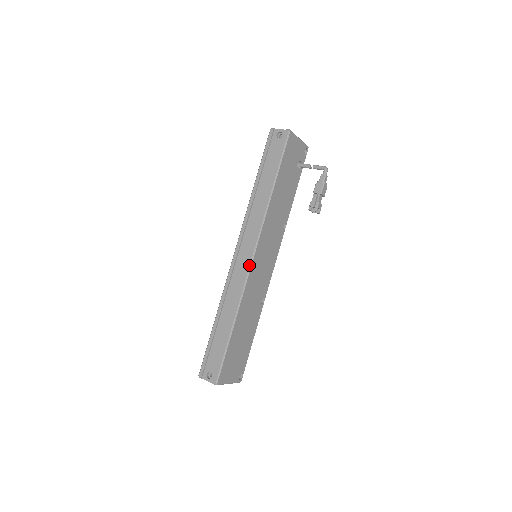
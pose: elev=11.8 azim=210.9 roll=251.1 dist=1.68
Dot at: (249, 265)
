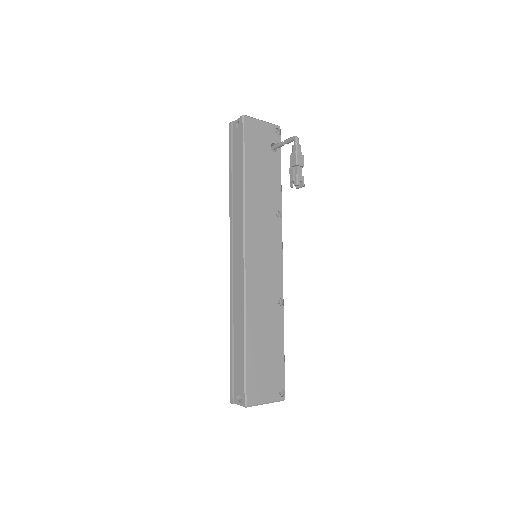
Dot at: (243, 266)
